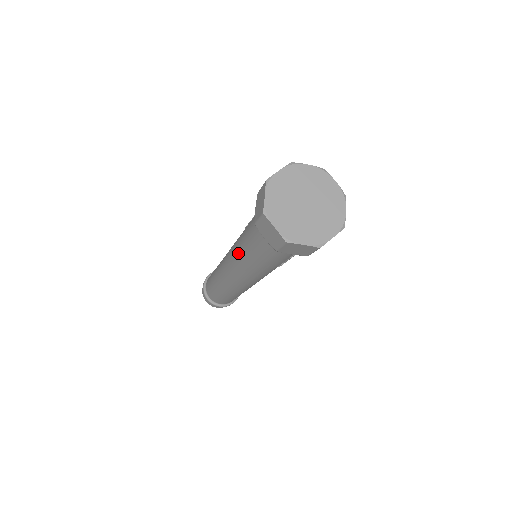
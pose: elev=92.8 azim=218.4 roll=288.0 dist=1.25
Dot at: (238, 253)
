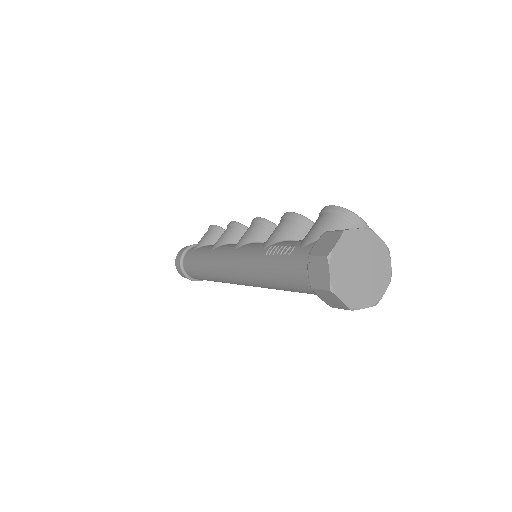
Dot at: (259, 277)
